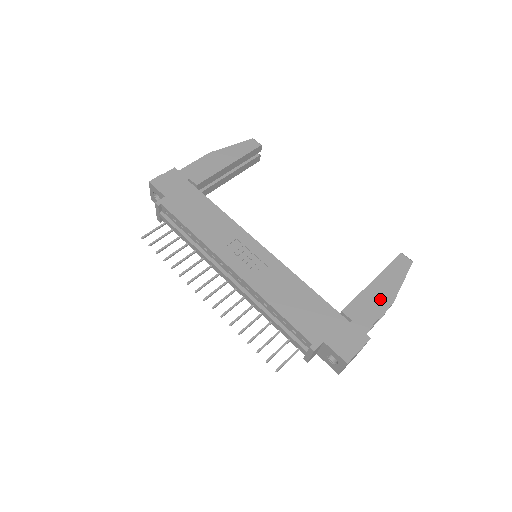
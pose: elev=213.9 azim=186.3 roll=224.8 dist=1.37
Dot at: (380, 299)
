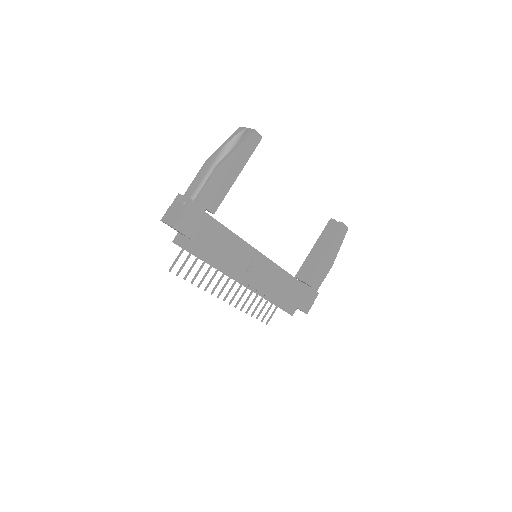
Dot at: (327, 266)
